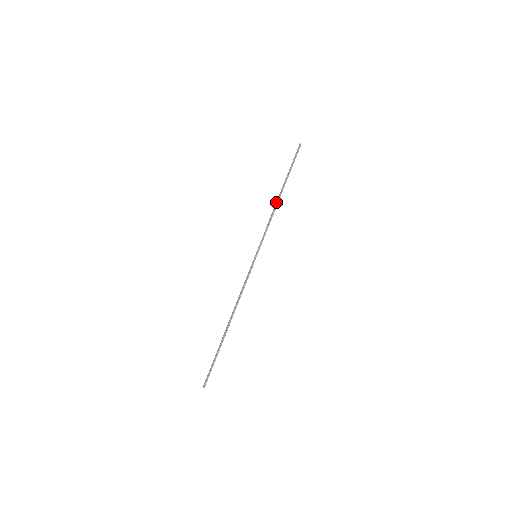
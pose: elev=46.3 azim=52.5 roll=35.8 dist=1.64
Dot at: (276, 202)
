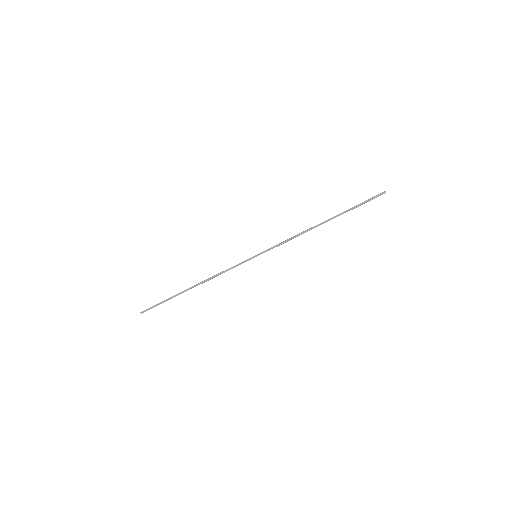
Dot at: (313, 227)
